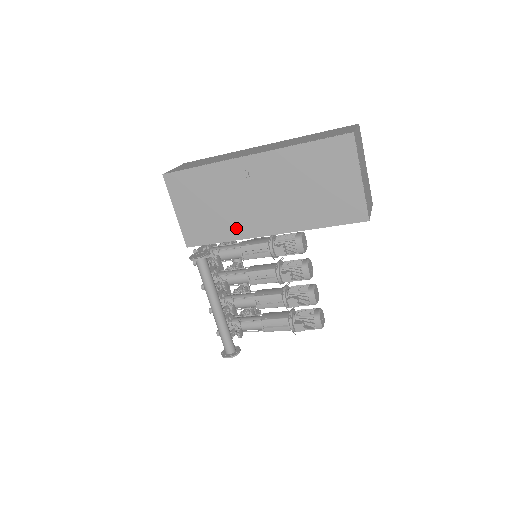
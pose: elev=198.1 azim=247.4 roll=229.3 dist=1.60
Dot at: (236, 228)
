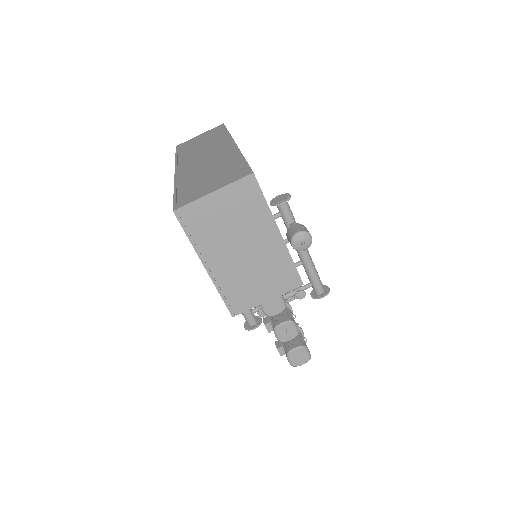
Dot at: occluded
